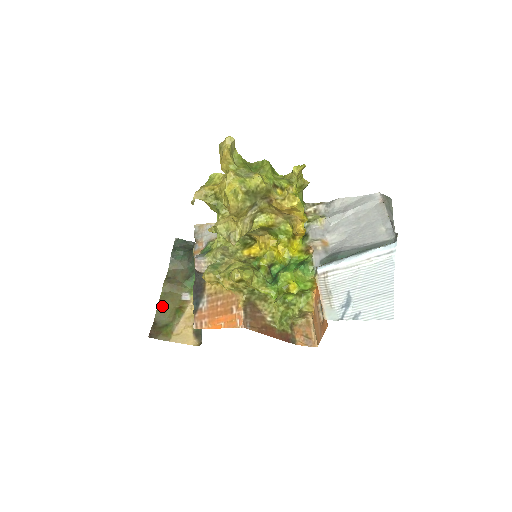
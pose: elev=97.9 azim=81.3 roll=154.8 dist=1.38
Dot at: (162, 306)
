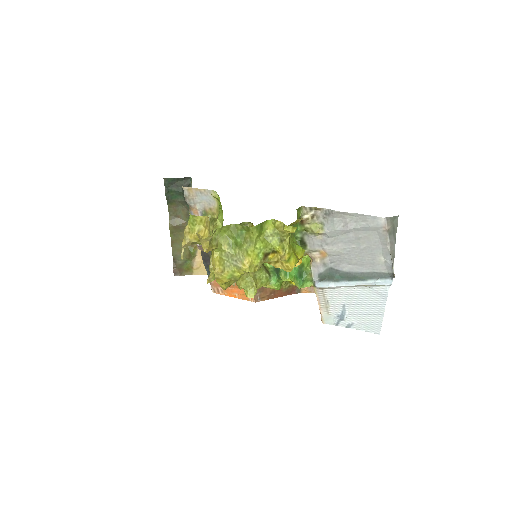
Dot at: (175, 246)
